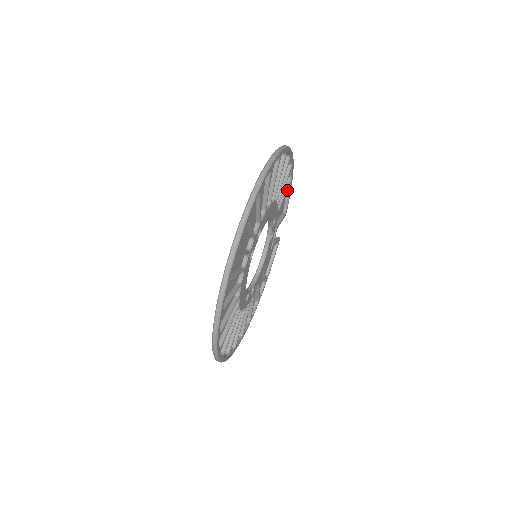
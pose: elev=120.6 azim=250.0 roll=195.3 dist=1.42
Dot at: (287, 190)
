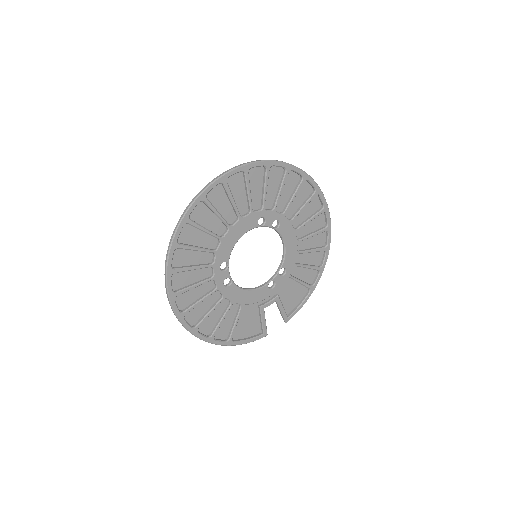
Dot at: (305, 285)
